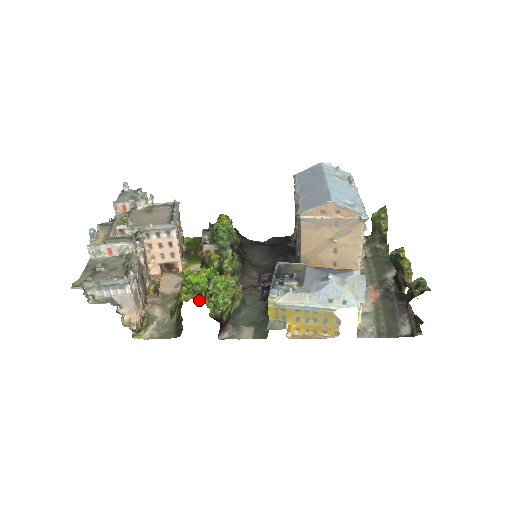
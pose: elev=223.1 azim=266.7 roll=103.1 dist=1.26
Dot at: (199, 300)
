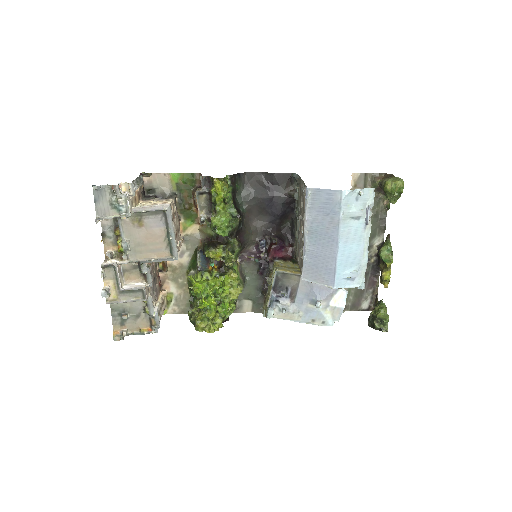
Dot at: (212, 323)
